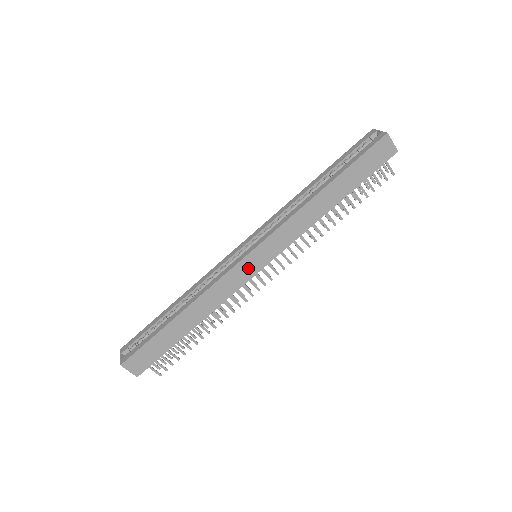
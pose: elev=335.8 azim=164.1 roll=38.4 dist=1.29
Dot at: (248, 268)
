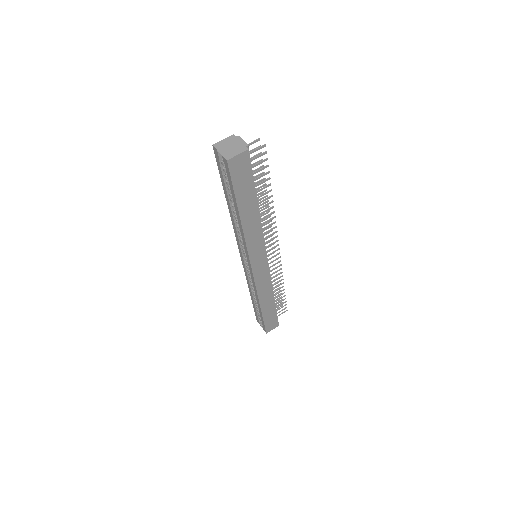
Dot at: (261, 270)
